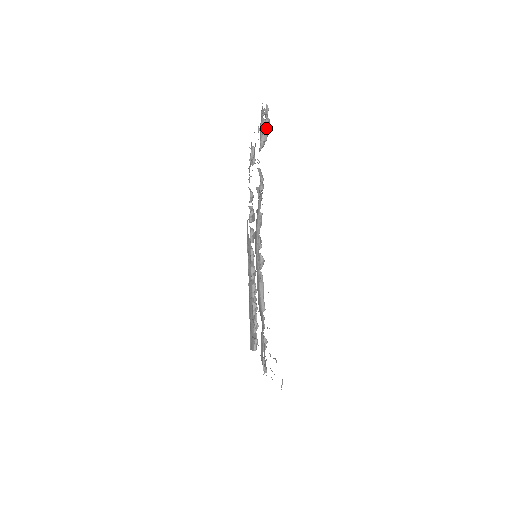
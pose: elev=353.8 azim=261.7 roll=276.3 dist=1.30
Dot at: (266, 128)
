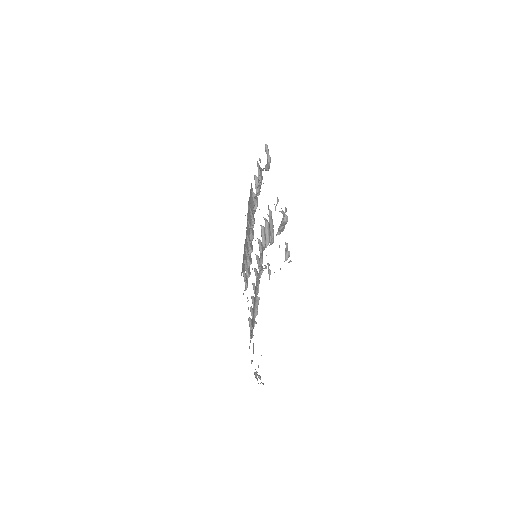
Dot at: occluded
